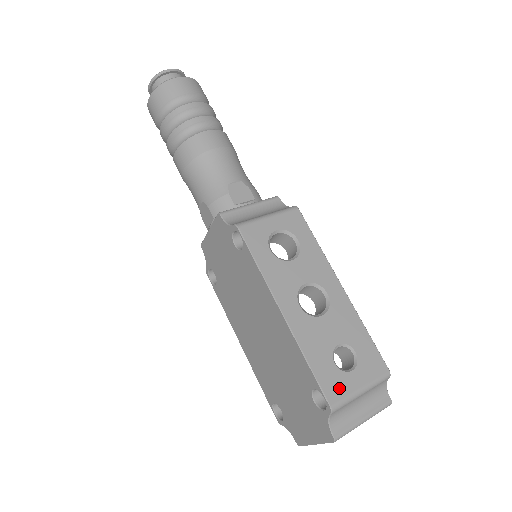
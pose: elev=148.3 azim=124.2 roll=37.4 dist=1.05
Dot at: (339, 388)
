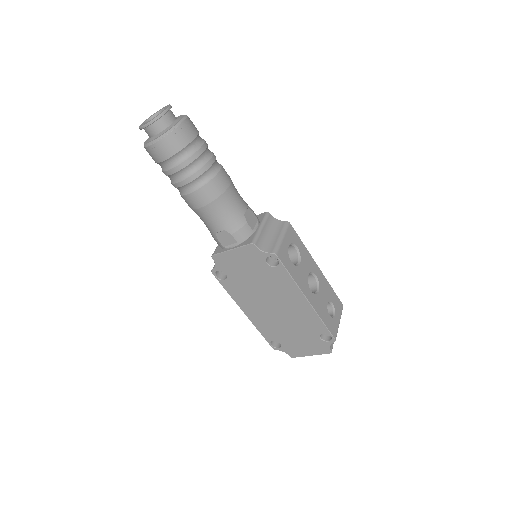
Dot at: (335, 328)
